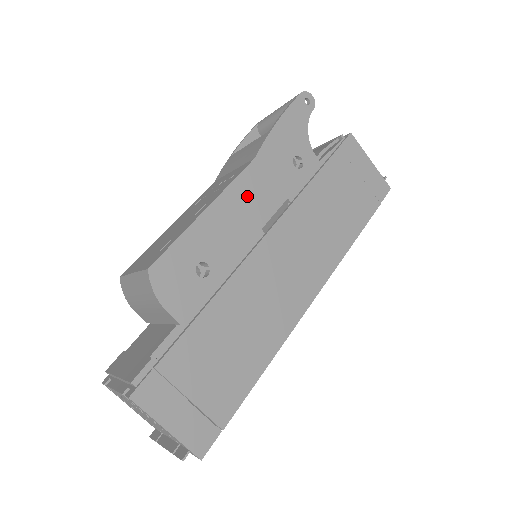
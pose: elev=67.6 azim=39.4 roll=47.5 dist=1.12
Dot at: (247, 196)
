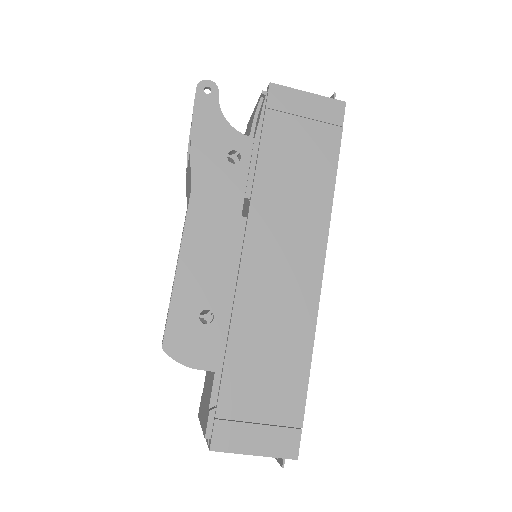
Dot at: (206, 227)
